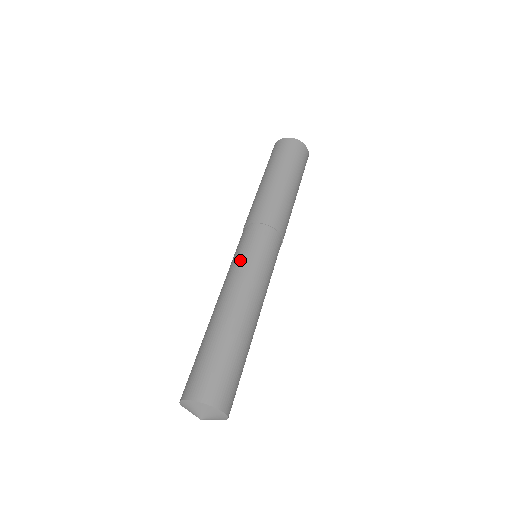
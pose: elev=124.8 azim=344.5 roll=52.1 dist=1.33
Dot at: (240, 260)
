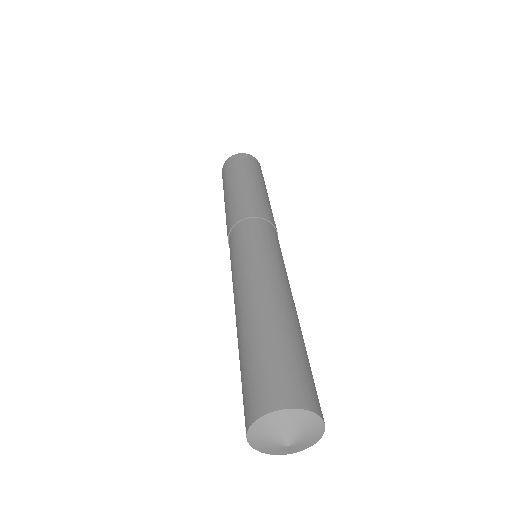
Dot at: (269, 250)
